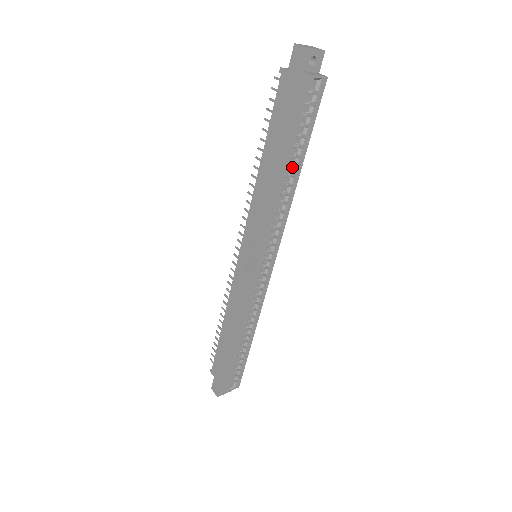
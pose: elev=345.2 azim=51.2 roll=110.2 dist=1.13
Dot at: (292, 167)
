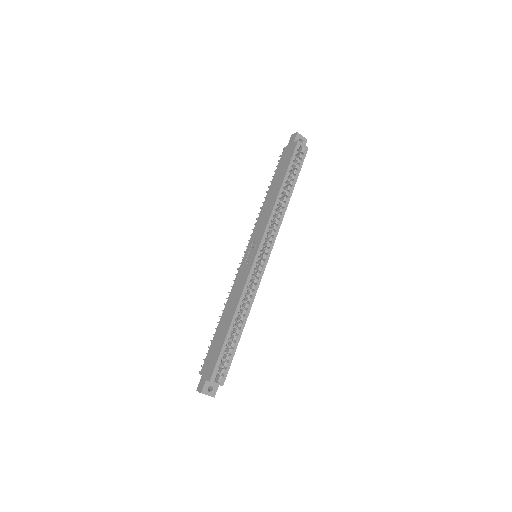
Dot at: (286, 192)
